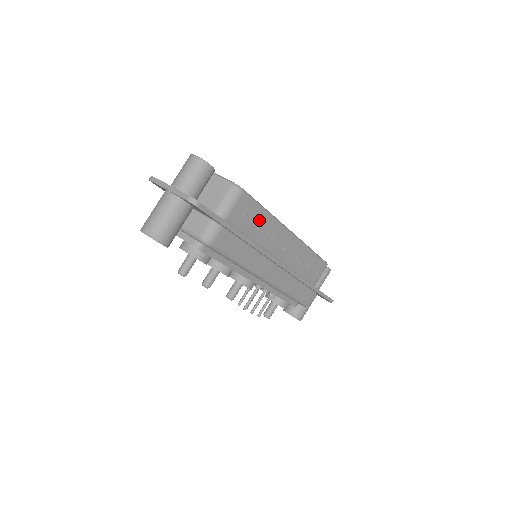
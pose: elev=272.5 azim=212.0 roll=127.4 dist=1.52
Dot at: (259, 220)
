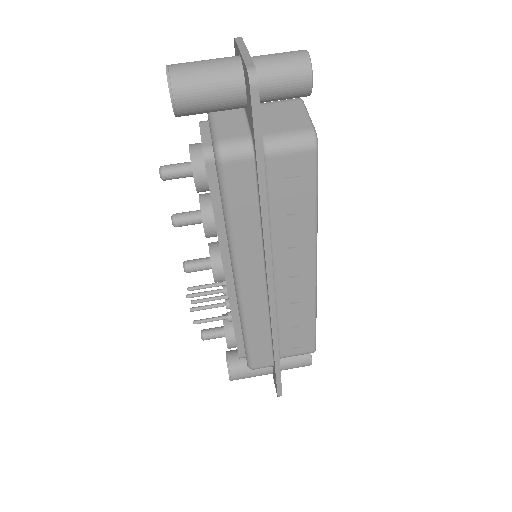
Dot at: (299, 208)
